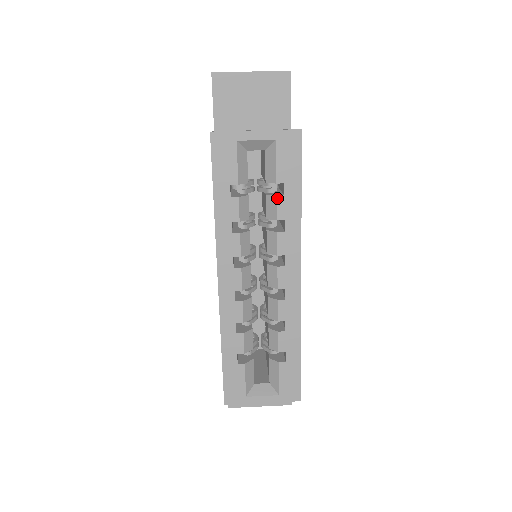
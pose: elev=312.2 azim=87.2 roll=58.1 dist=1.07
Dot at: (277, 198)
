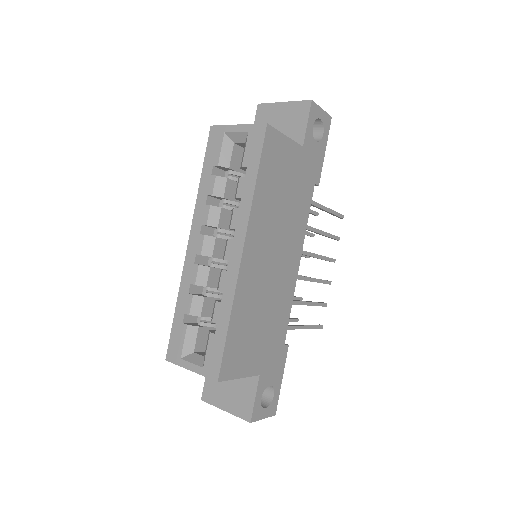
Dot at: (240, 179)
